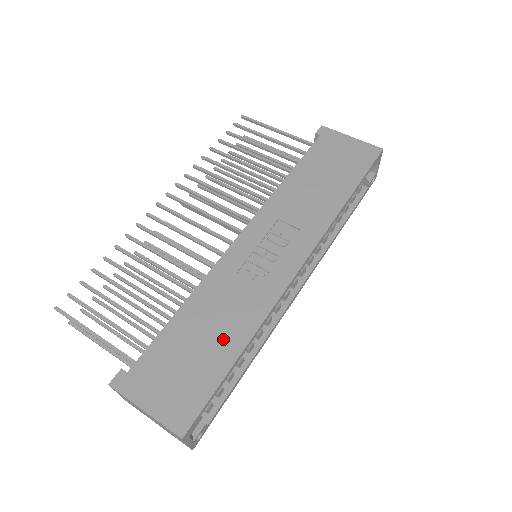
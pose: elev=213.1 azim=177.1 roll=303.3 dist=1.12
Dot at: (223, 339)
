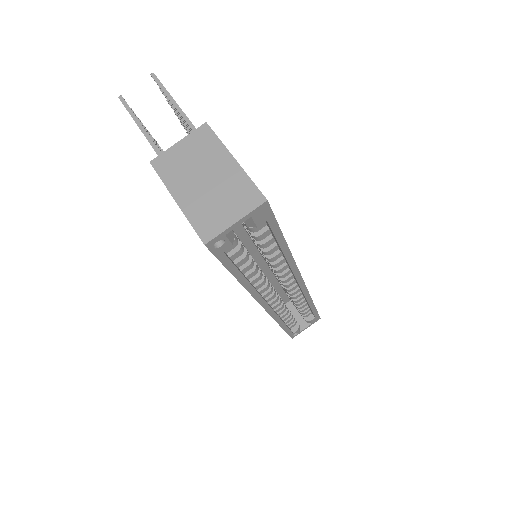
Dot at: occluded
